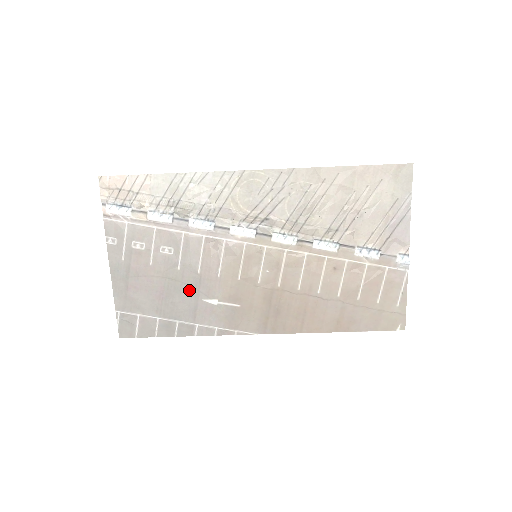
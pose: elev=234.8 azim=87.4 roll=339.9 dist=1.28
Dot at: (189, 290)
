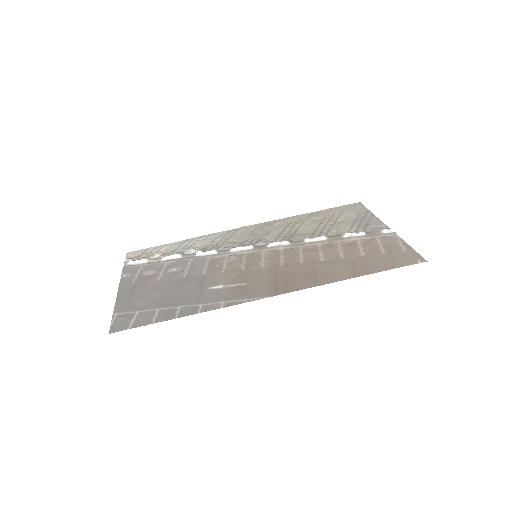
Dot at: (194, 286)
